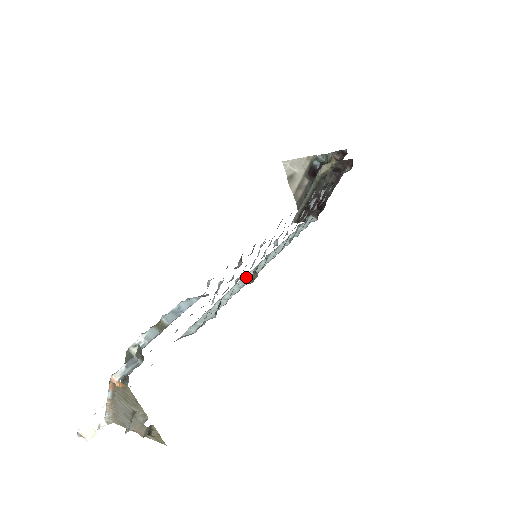
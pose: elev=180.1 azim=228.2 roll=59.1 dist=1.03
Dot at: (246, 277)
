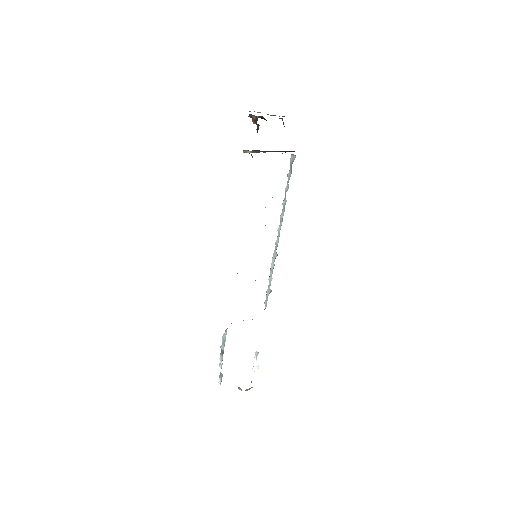
Dot at: (275, 250)
